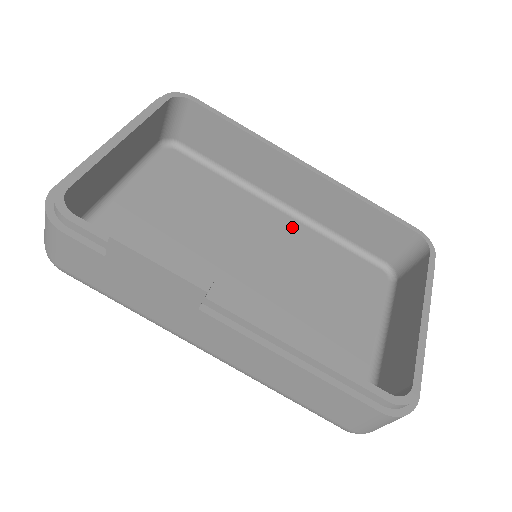
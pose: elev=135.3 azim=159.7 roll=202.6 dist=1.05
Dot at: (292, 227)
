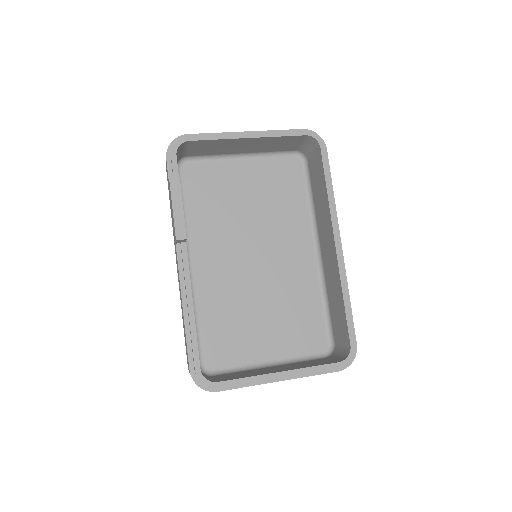
Dot at: (308, 266)
